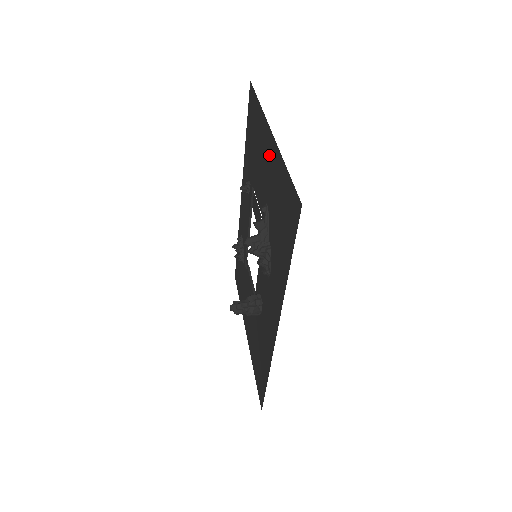
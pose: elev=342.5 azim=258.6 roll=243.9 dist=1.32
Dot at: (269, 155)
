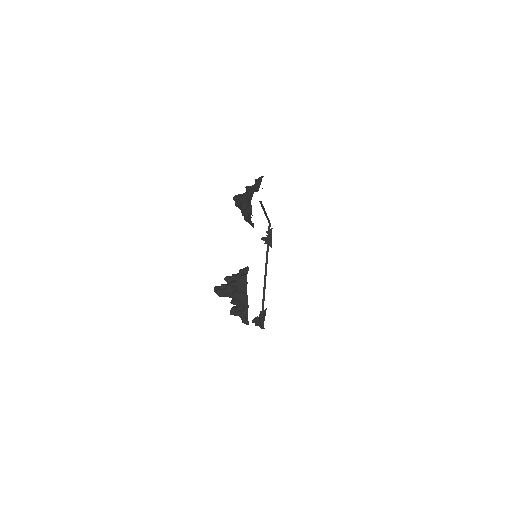
Dot at: occluded
